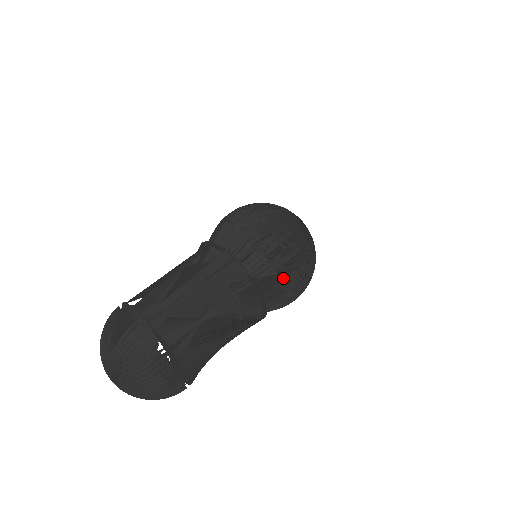
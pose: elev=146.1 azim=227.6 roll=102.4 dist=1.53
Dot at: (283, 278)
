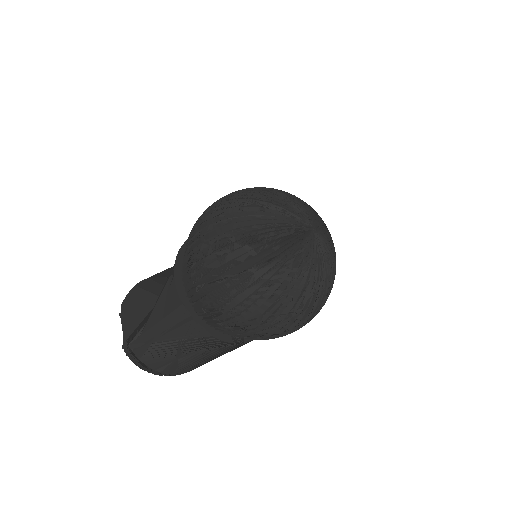
Dot at: occluded
